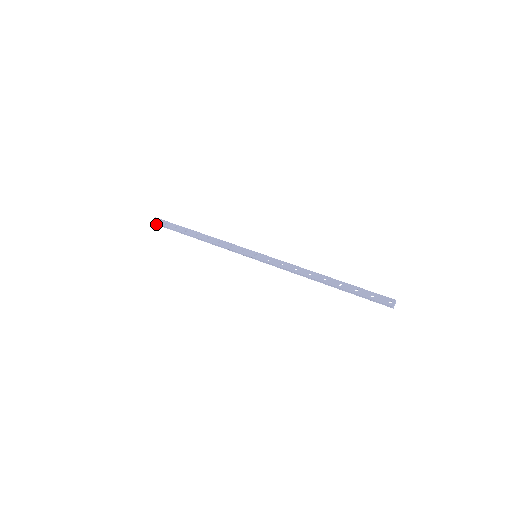
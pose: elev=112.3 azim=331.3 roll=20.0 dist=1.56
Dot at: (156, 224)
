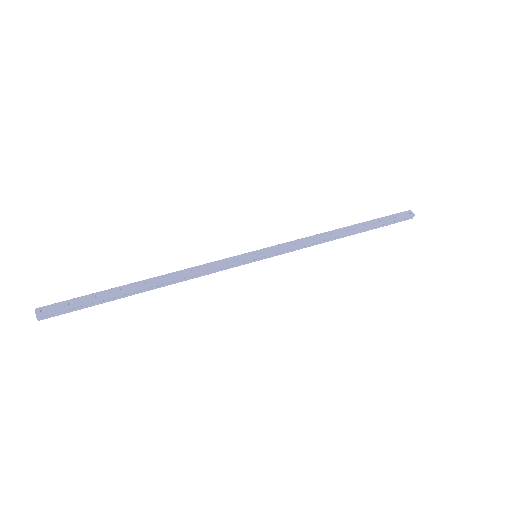
Dot at: (44, 318)
